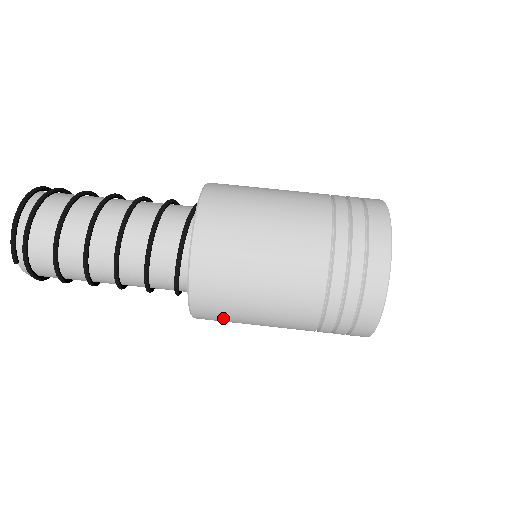
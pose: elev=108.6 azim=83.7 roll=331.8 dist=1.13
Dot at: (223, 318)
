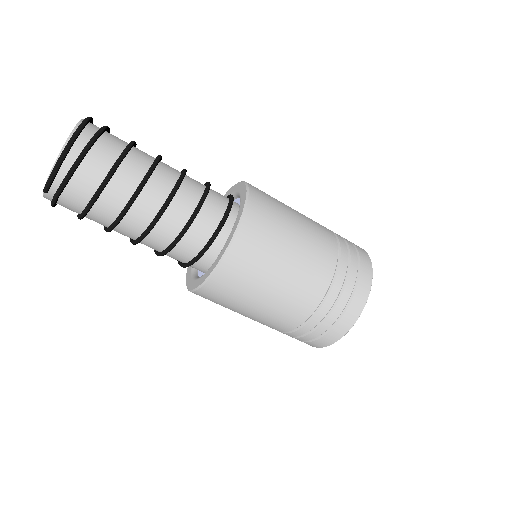
Dot at: (216, 302)
